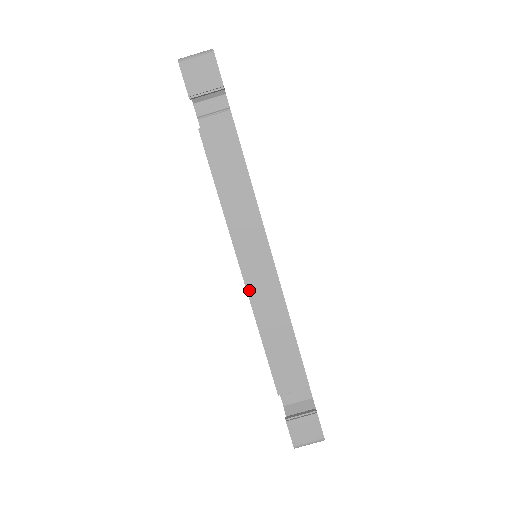
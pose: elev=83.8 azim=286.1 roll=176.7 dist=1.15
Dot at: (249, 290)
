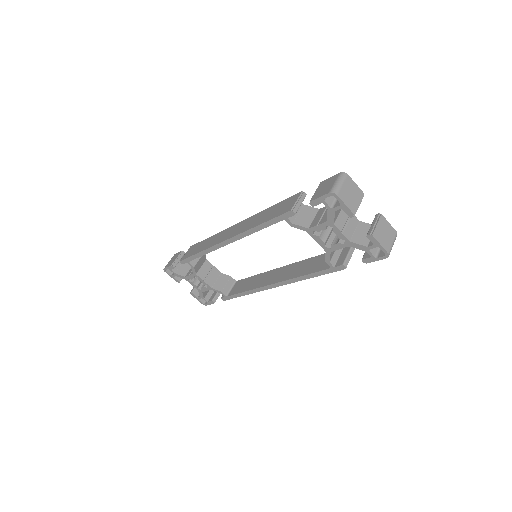
Dot at: (235, 235)
